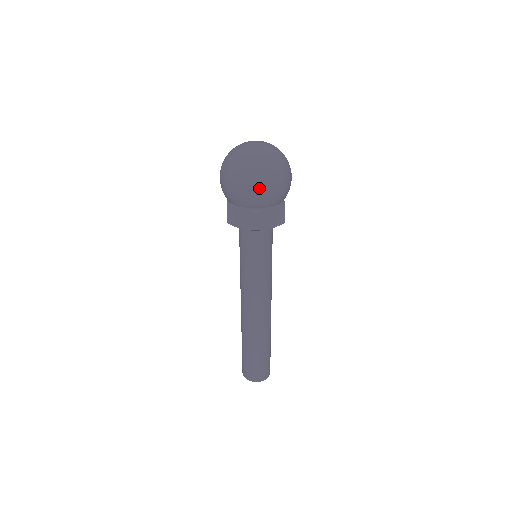
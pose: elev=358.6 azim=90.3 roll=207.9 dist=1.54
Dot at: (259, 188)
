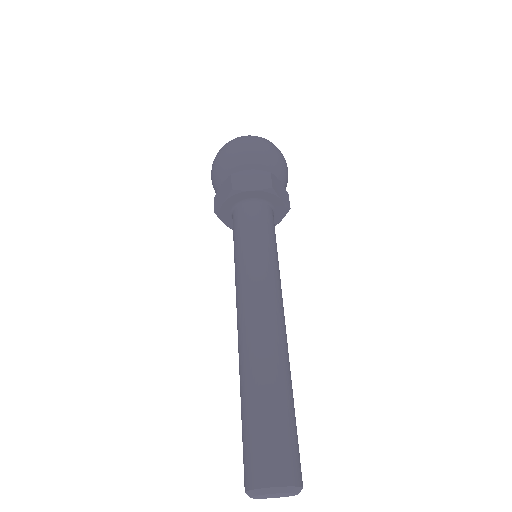
Dot at: (232, 148)
